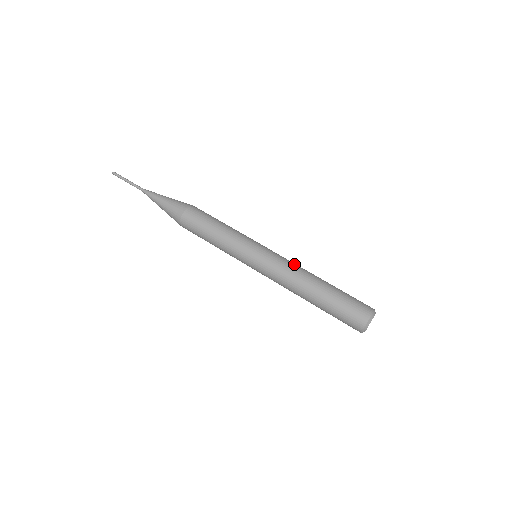
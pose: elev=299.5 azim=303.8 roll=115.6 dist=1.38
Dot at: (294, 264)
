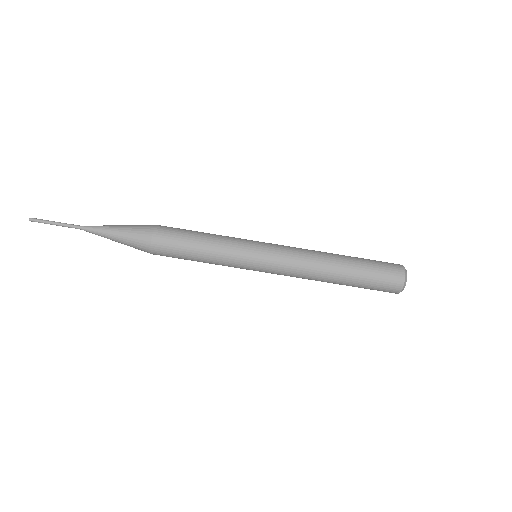
Dot at: (302, 266)
